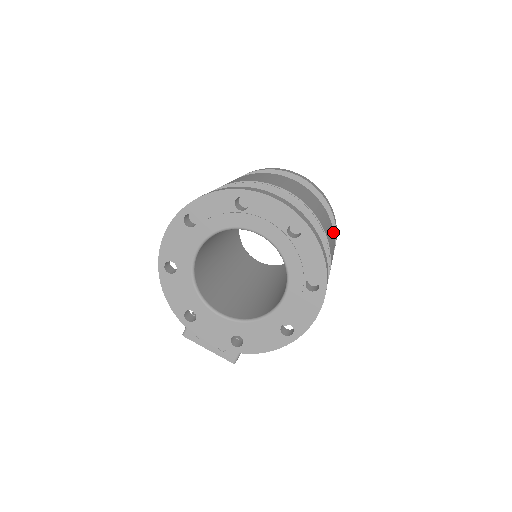
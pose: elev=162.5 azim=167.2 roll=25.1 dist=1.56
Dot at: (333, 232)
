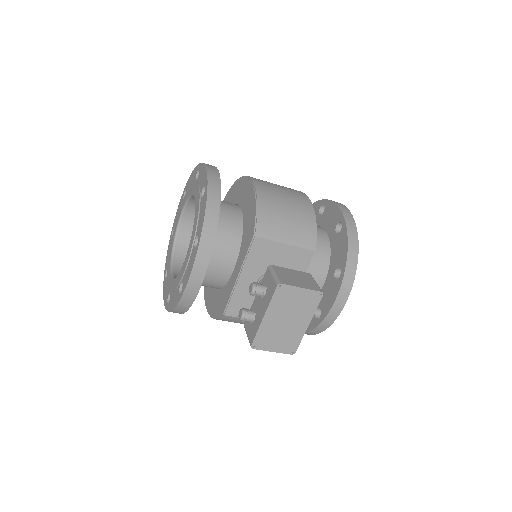
Dot at: occluded
